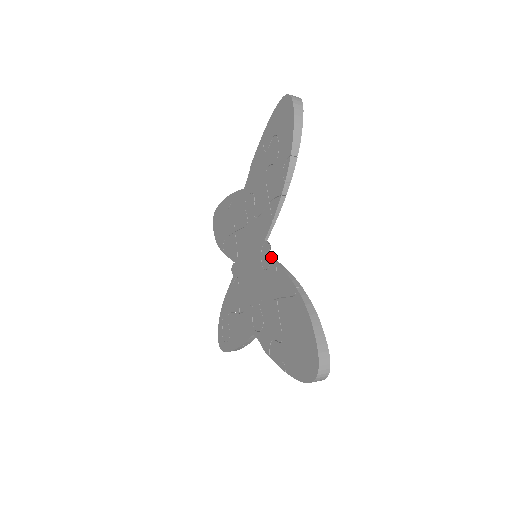
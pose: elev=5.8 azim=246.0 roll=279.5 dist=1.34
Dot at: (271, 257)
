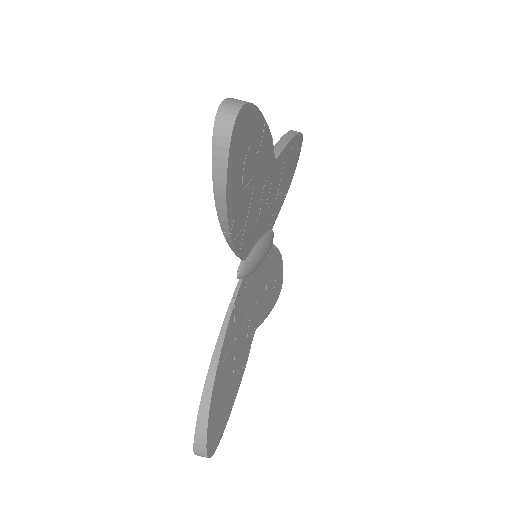
Dot at: (238, 287)
